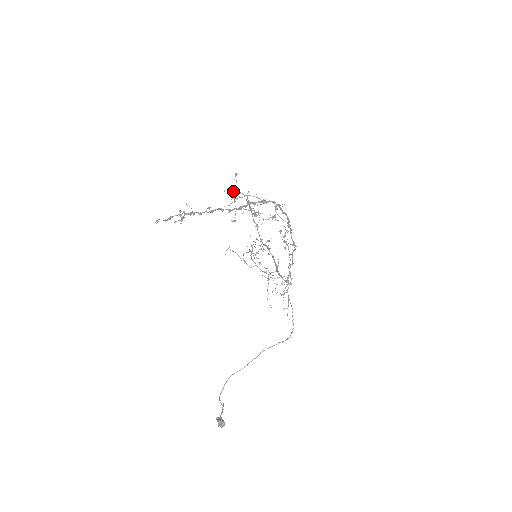
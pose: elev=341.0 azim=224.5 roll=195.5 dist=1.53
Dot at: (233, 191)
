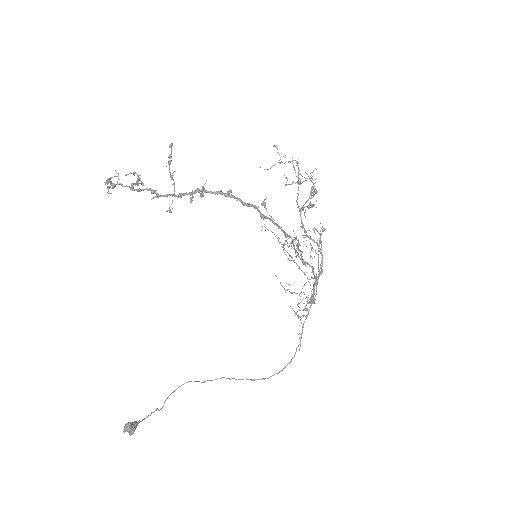
Dot at: (169, 169)
